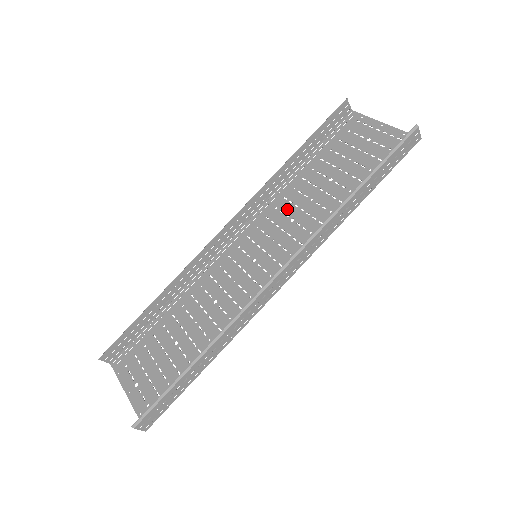
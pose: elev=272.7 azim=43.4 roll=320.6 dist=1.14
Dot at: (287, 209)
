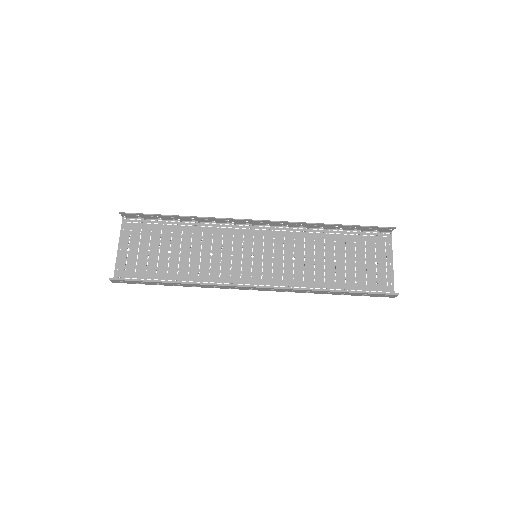
Dot at: (298, 248)
